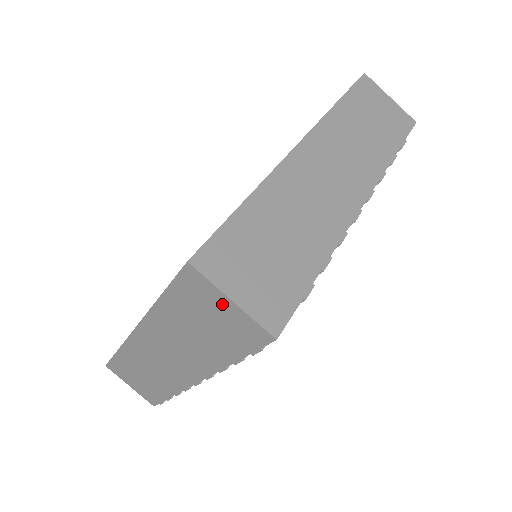
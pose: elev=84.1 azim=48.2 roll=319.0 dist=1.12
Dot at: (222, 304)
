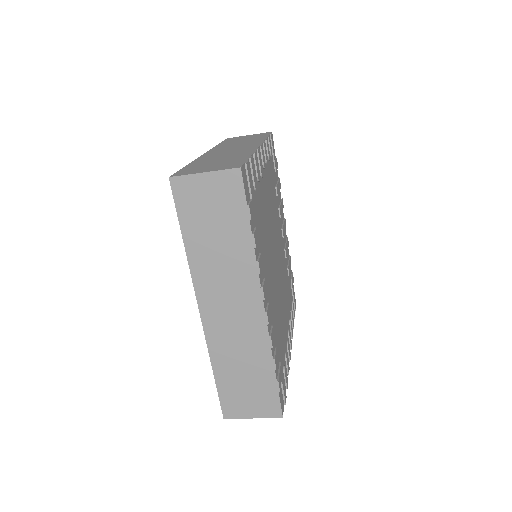
Dot at: occluded
